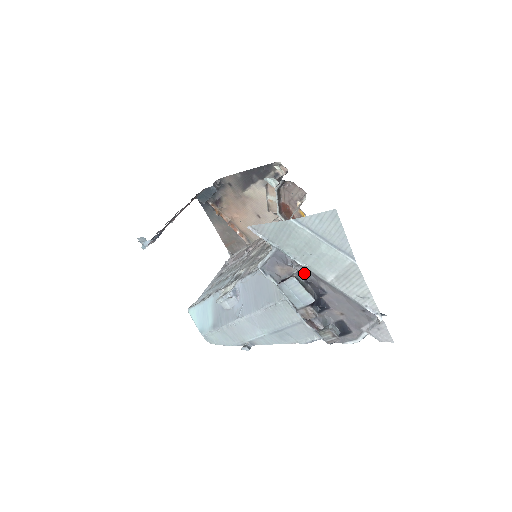
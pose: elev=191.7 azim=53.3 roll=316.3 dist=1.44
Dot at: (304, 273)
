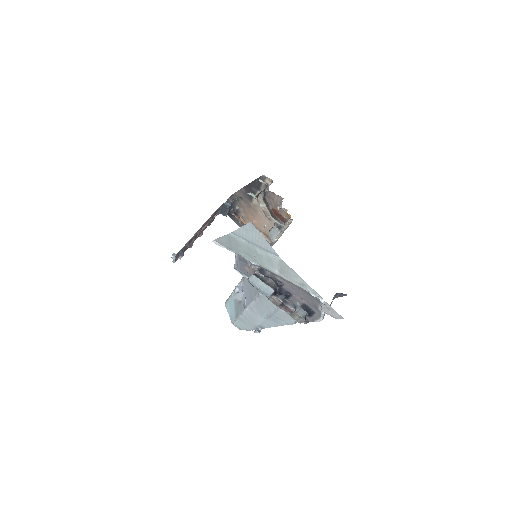
Dot at: (262, 270)
